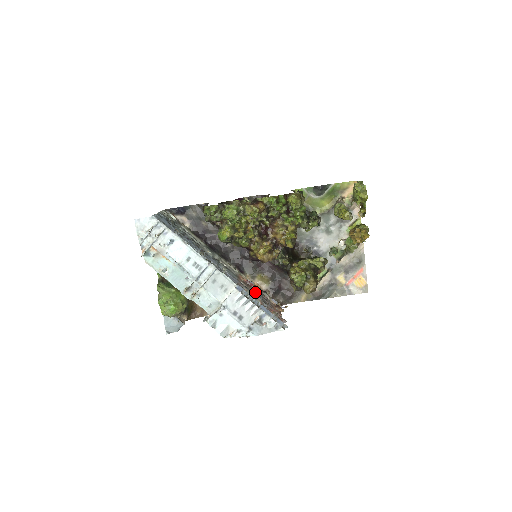
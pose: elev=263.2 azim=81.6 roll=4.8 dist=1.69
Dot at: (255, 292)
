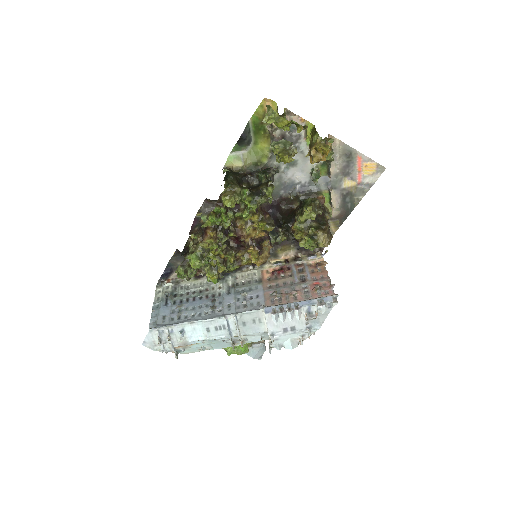
Dot at: (287, 278)
